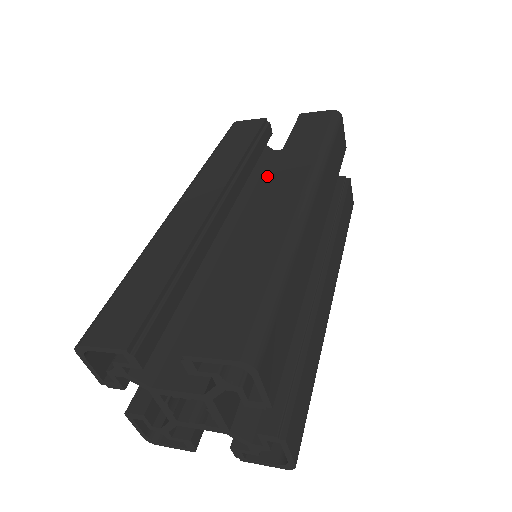
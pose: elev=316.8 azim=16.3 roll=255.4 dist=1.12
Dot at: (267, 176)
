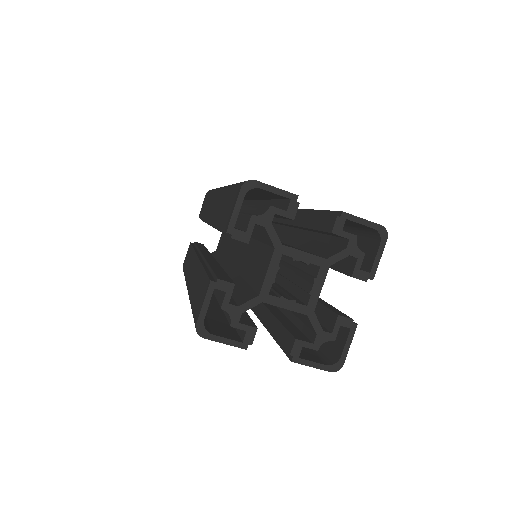
Dot at: (222, 250)
